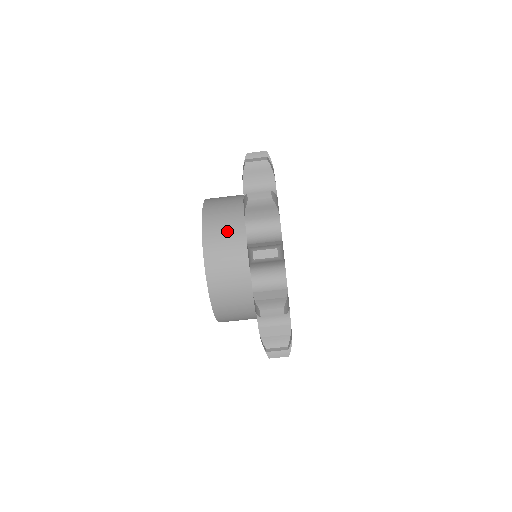
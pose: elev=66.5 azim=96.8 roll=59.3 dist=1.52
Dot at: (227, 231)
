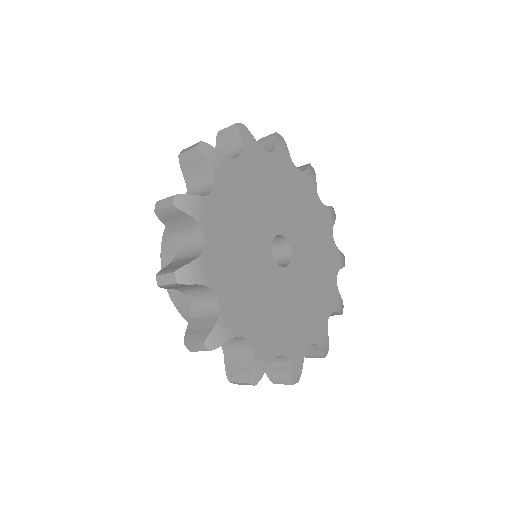
Dot at: occluded
